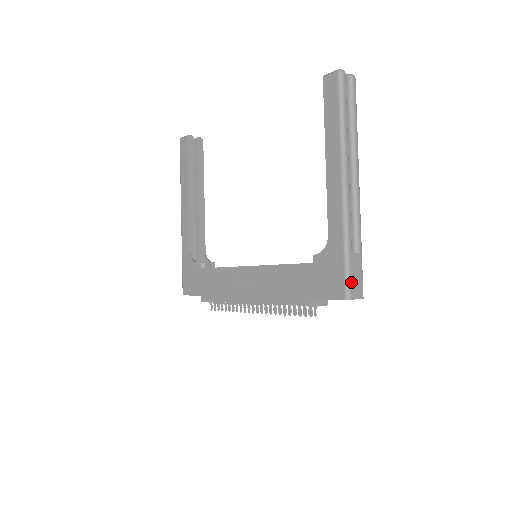
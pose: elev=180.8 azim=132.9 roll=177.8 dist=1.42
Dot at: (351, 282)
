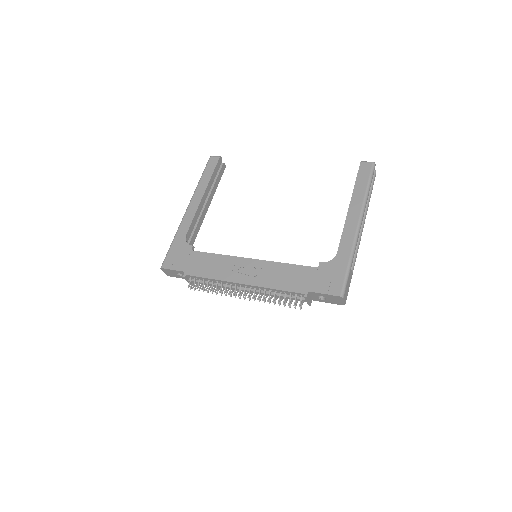
Dot at: (346, 287)
